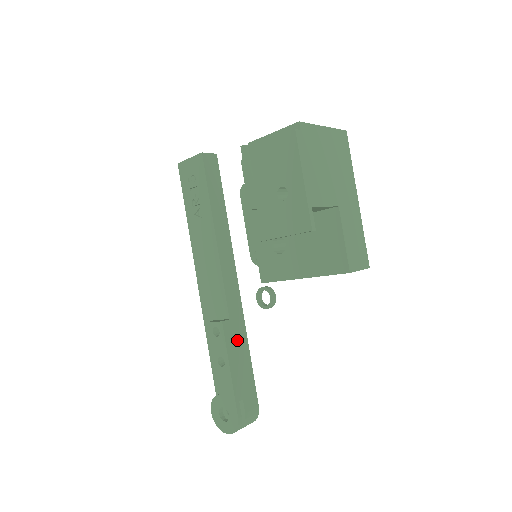
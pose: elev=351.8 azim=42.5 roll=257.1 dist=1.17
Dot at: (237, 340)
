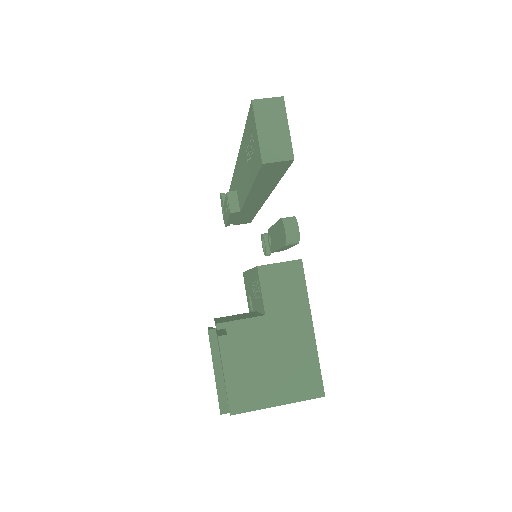
Dot at: (244, 214)
